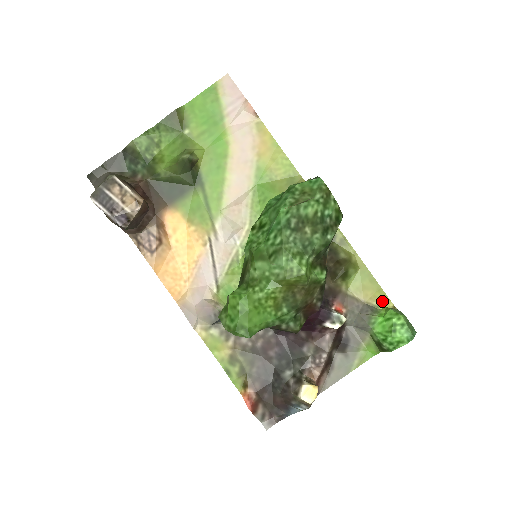
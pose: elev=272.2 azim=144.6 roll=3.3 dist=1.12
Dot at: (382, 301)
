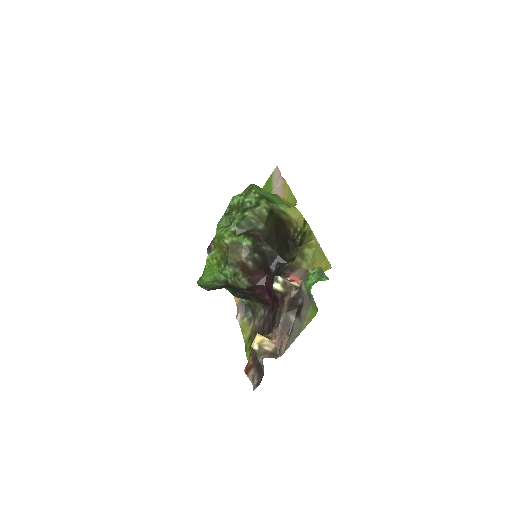
Dot at: (325, 267)
